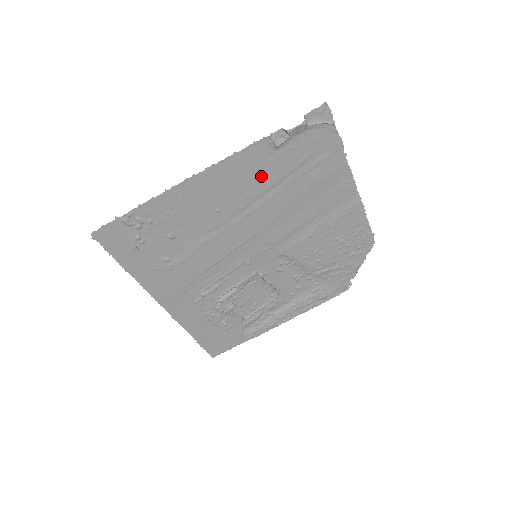
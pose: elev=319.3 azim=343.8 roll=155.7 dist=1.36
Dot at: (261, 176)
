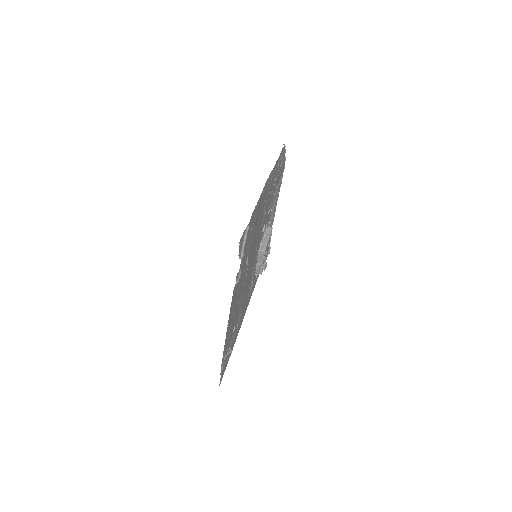
Dot at: (241, 277)
